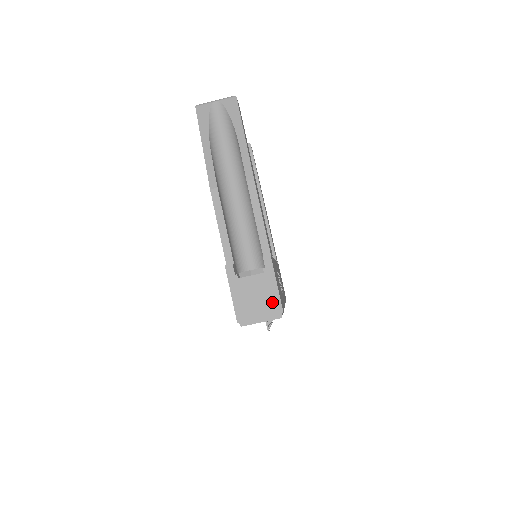
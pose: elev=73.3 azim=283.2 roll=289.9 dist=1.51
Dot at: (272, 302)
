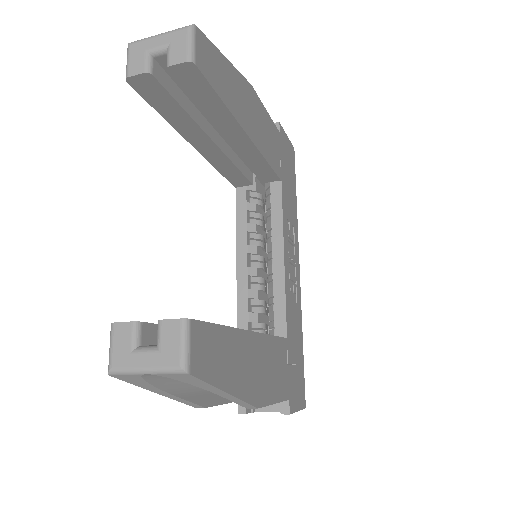
Dot at: occluded
